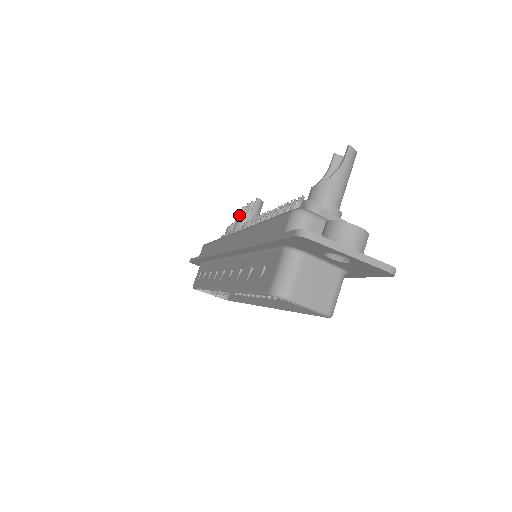
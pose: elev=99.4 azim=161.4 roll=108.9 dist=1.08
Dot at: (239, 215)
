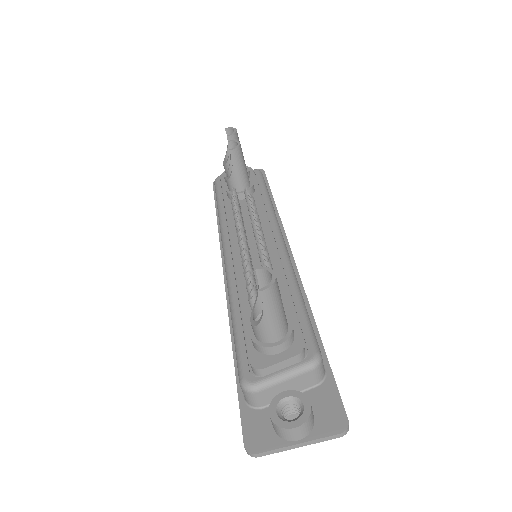
Dot at: occluded
